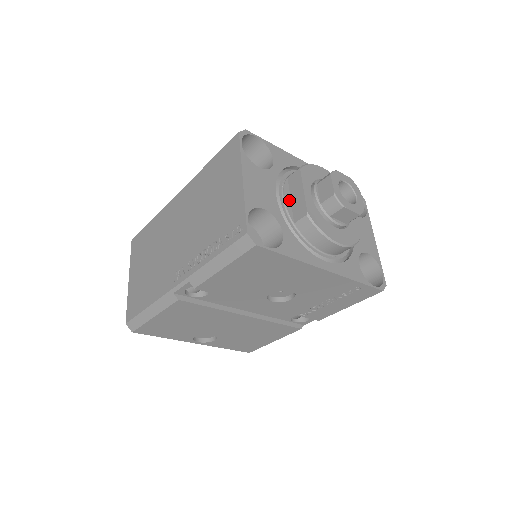
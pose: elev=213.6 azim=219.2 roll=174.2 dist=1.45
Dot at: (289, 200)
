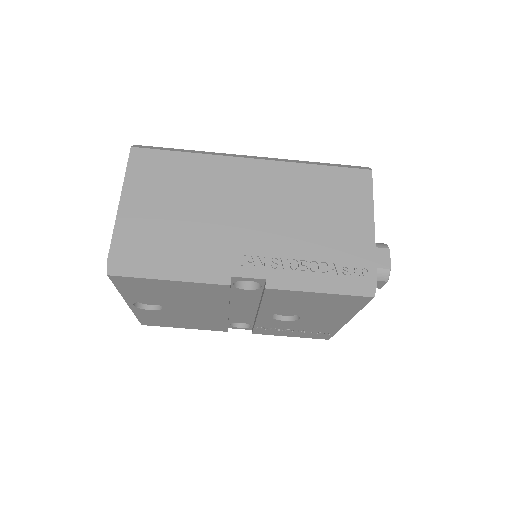
Dot at: occluded
